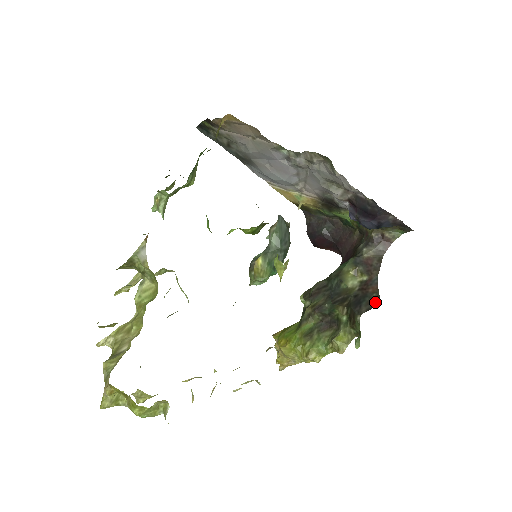
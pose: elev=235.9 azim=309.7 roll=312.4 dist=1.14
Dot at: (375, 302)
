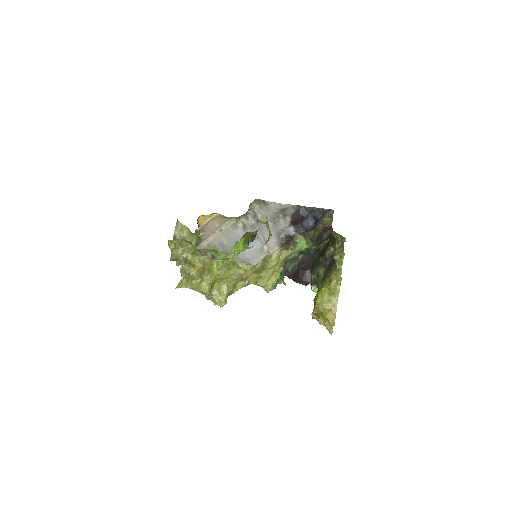
Dot at: occluded
